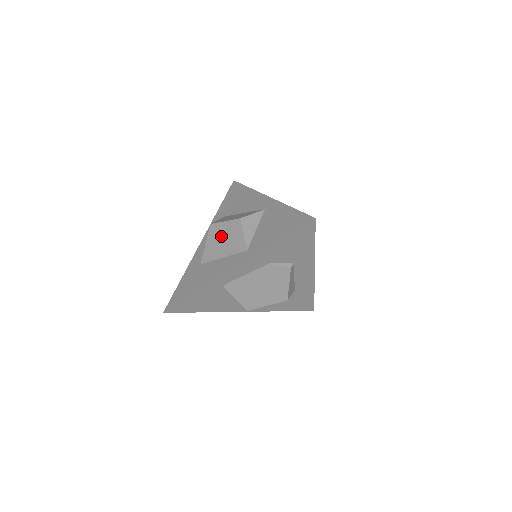
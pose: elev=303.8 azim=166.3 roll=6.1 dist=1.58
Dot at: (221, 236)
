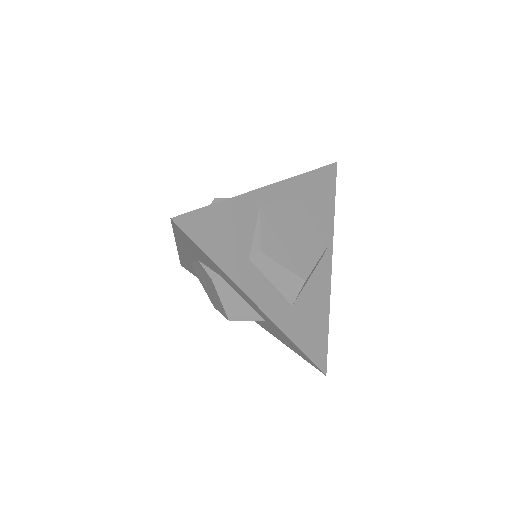
Dot at: occluded
